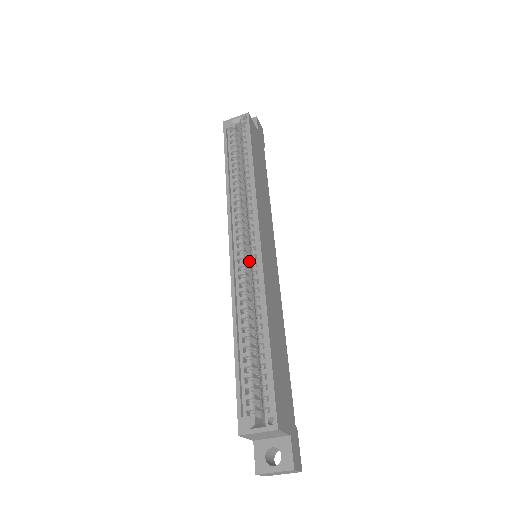
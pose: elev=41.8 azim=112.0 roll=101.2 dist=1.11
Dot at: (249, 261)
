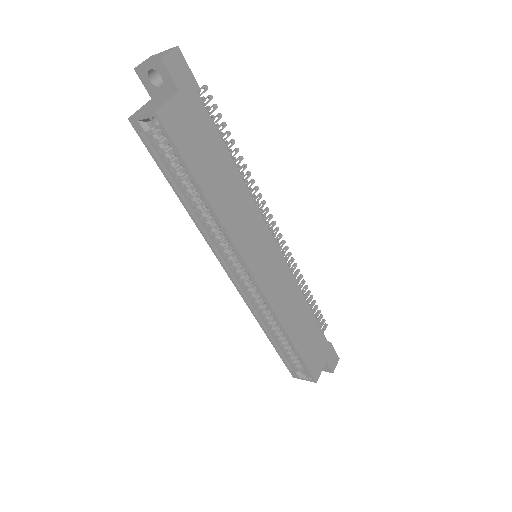
Dot at: occluded
